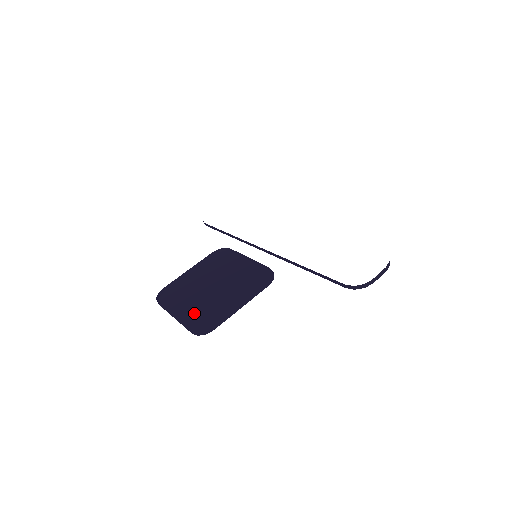
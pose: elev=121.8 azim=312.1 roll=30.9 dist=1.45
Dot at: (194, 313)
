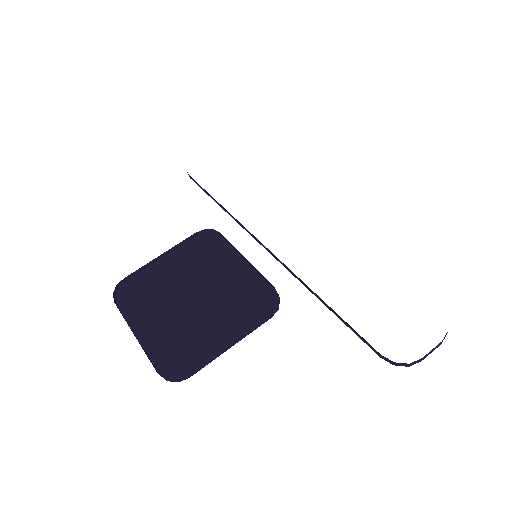
Dot at: (164, 336)
